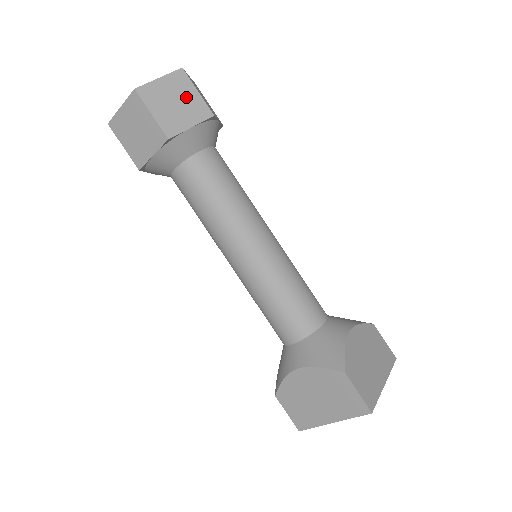
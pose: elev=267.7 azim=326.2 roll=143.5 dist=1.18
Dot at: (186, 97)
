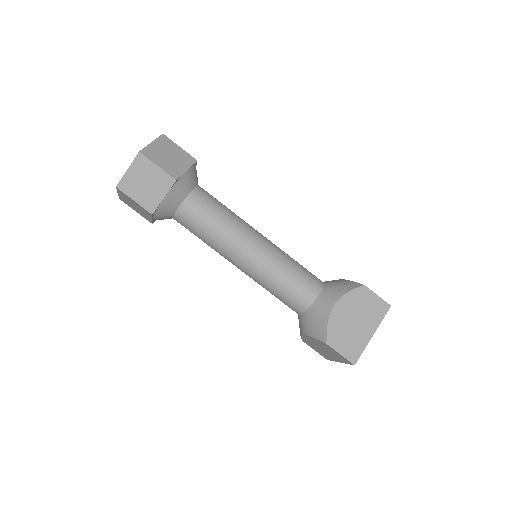
Dot at: (151, 175)
